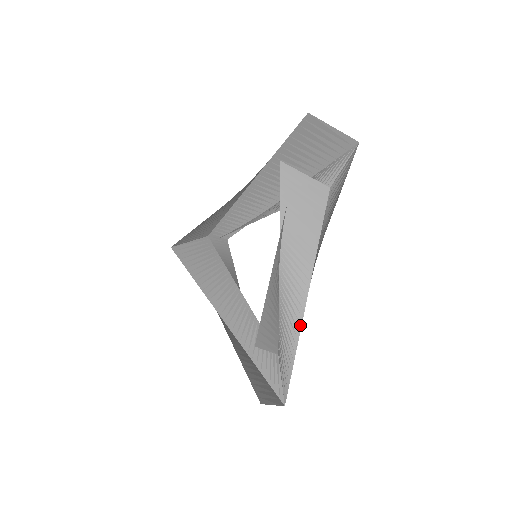
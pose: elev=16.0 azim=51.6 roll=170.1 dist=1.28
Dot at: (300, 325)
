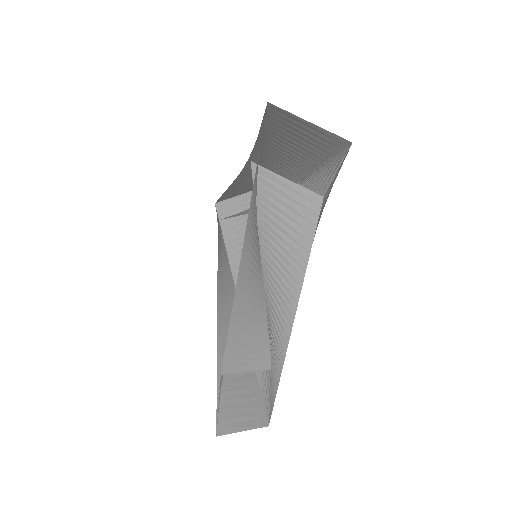
Dot at: (284, 355)
